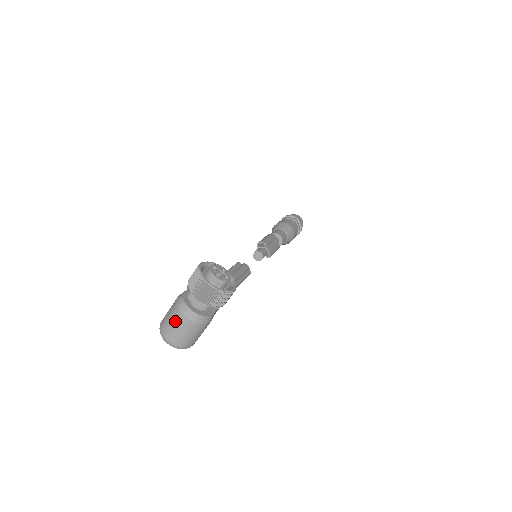
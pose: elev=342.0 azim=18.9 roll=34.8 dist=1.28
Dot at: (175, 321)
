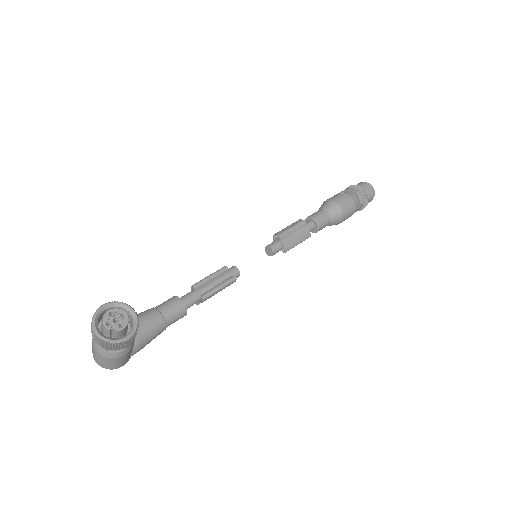
Dot at: (93, 349)
